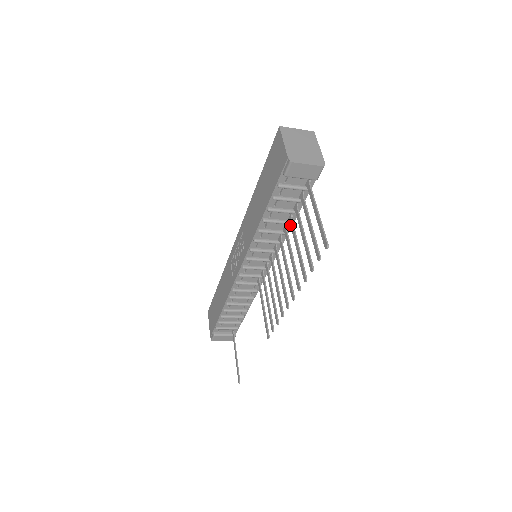
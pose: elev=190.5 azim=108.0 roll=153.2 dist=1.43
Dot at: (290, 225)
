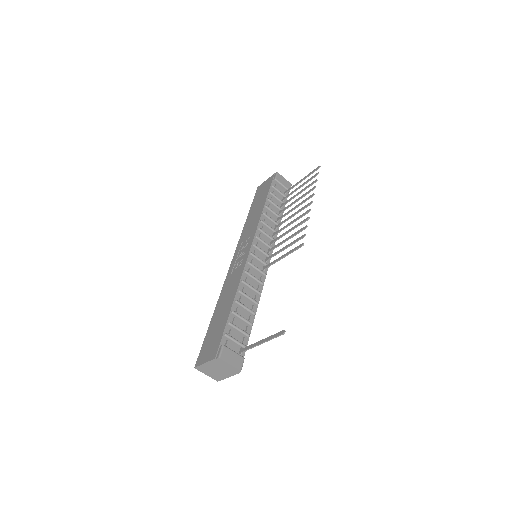
Dot at: (282, 211)
